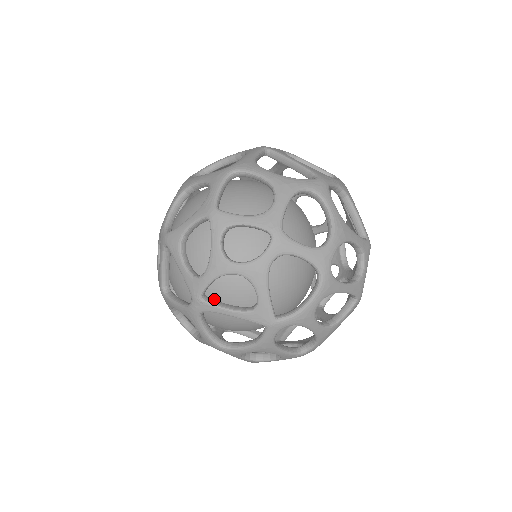
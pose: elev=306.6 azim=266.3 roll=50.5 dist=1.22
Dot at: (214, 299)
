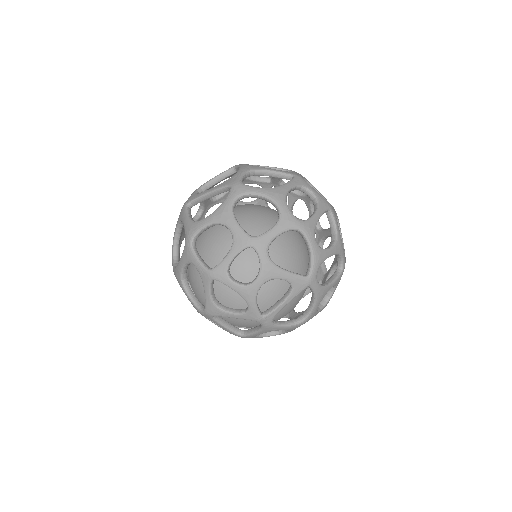
Dot at: (268, 307)
